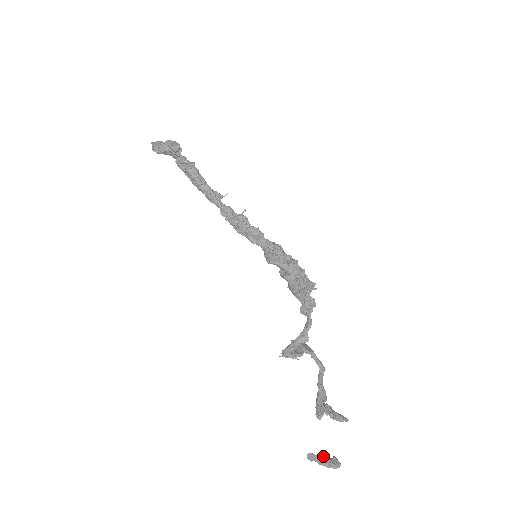
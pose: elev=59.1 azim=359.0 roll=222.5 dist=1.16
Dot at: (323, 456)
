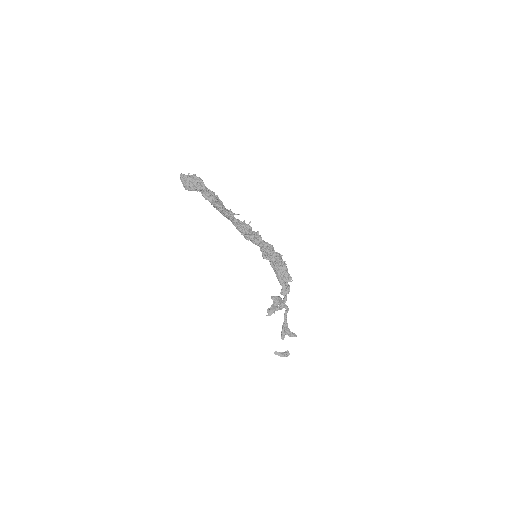
Dot at: (282, 352)
